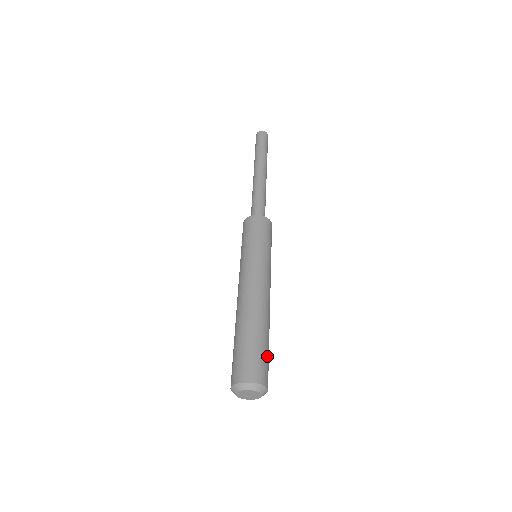
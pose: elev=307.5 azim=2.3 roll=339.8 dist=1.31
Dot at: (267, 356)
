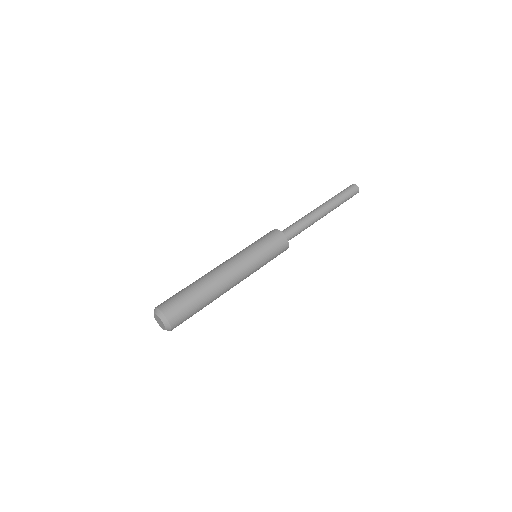
Dot at: (183, 299)
